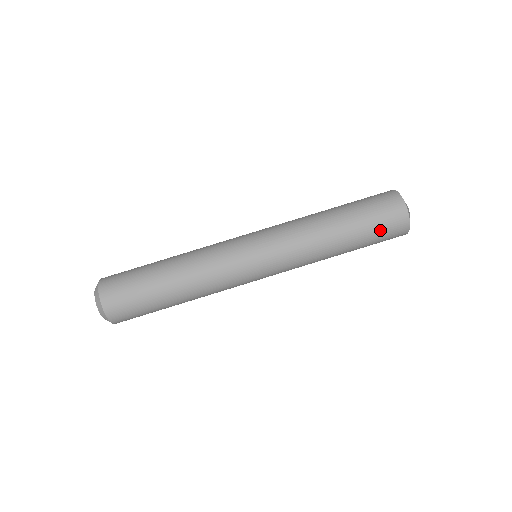
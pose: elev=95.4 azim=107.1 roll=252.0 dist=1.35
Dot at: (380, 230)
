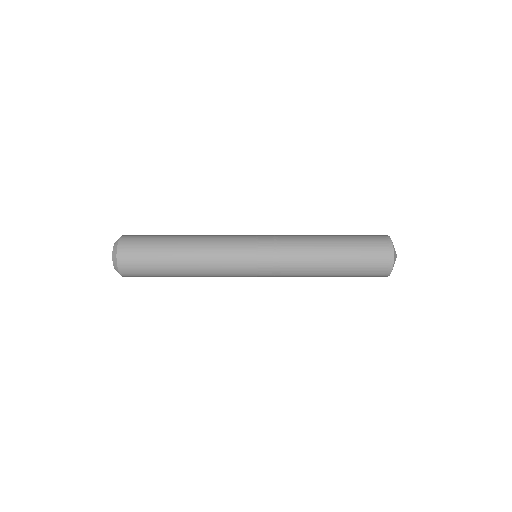
Dot at: (366, 247)
